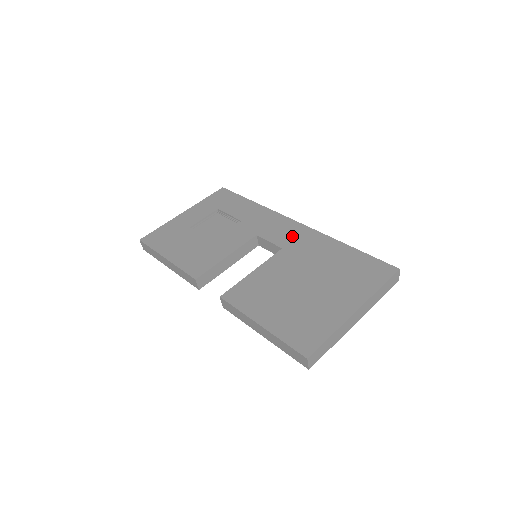
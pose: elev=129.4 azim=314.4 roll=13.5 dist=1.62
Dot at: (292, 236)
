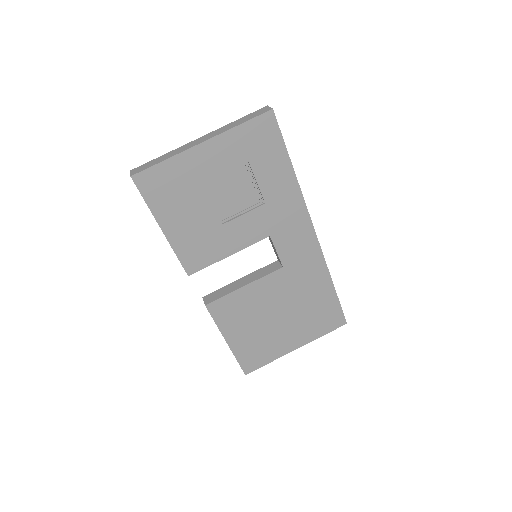
Dot at: (300, 254)
